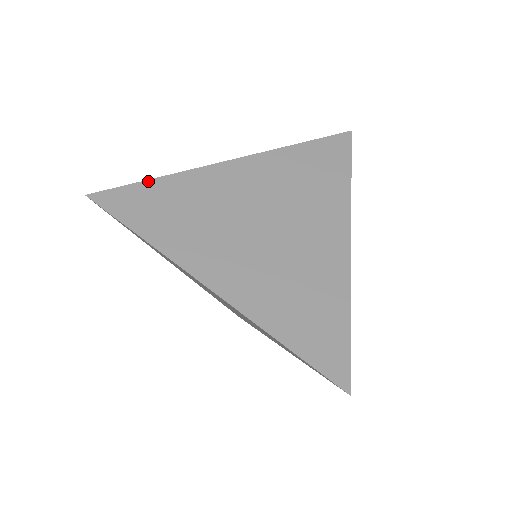
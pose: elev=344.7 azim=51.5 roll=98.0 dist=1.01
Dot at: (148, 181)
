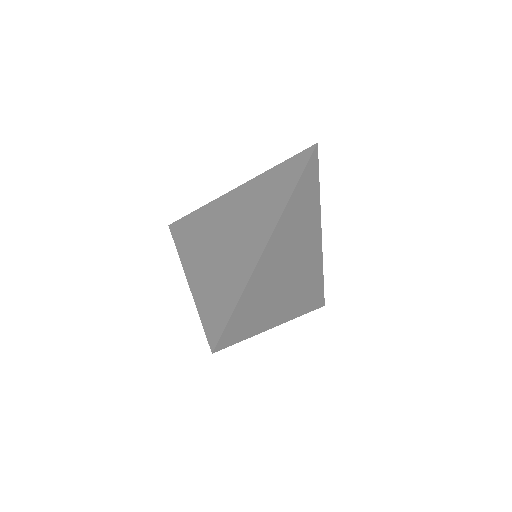
Dot at: (193, 212)
